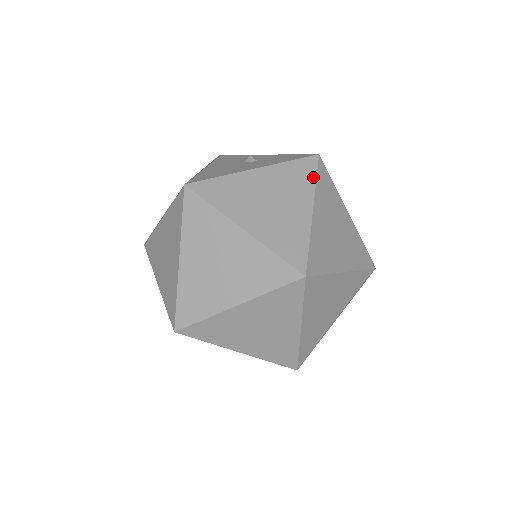
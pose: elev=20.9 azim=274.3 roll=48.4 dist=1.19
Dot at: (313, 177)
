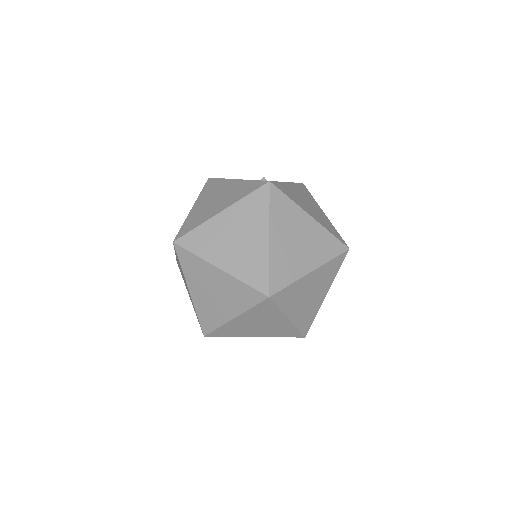
Dot at: (311, 195)
